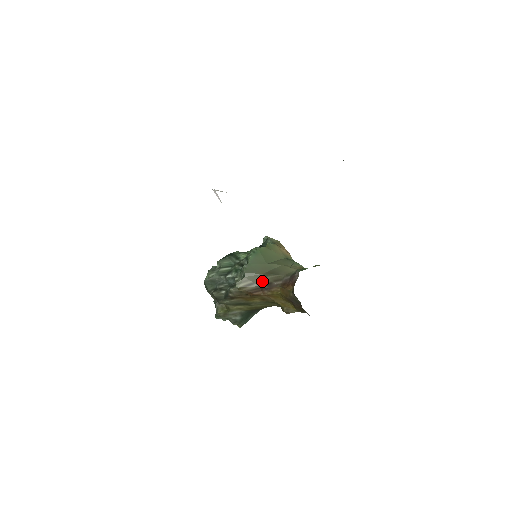
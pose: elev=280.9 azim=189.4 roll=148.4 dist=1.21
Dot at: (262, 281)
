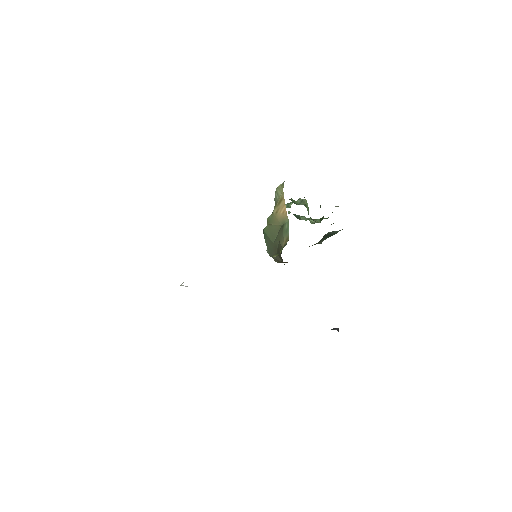
Dot at: occluded
